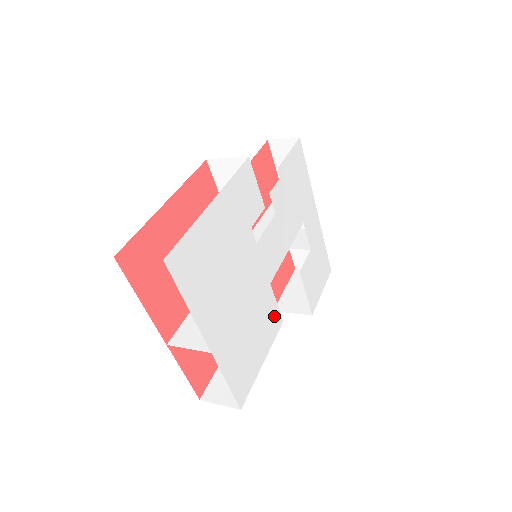
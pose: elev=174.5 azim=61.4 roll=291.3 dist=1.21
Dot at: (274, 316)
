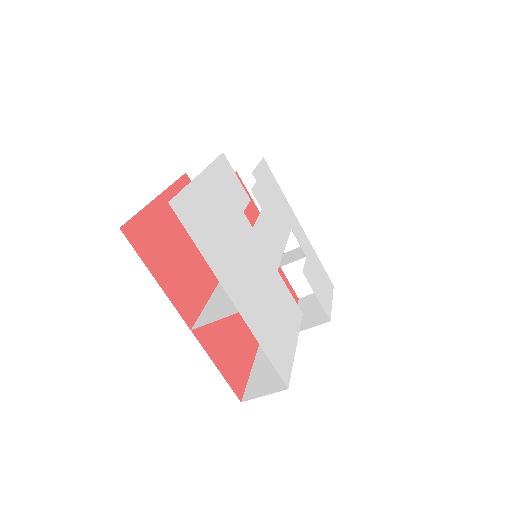
Dot at: (291, 304)
